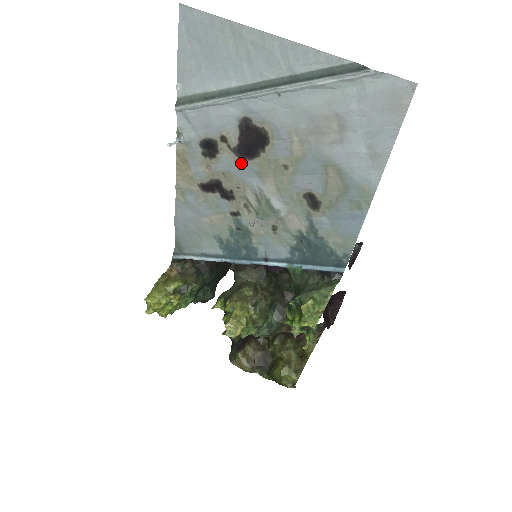
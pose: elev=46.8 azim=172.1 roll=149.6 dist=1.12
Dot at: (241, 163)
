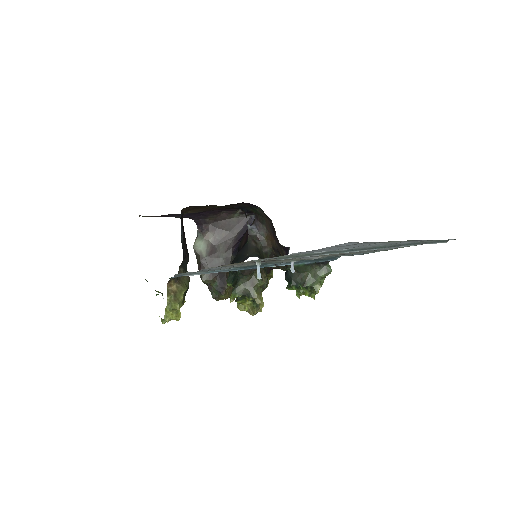
Dot at: occluded
